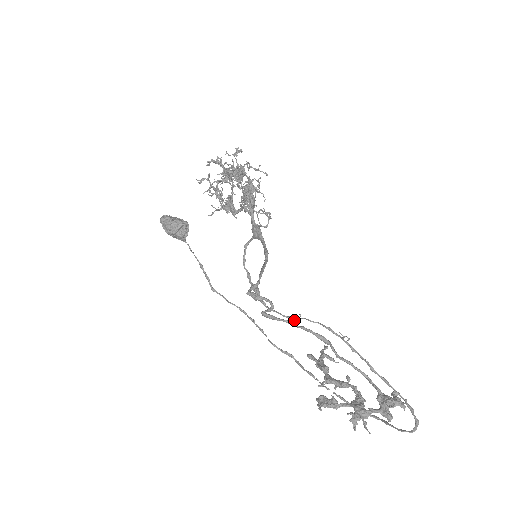
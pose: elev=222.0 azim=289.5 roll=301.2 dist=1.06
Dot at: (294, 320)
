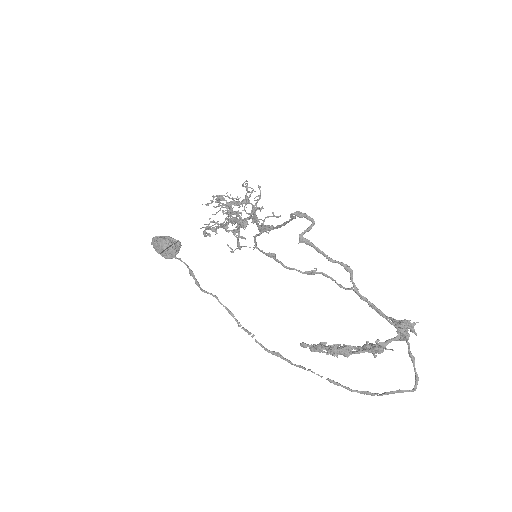
Dot at: (311, 271)
